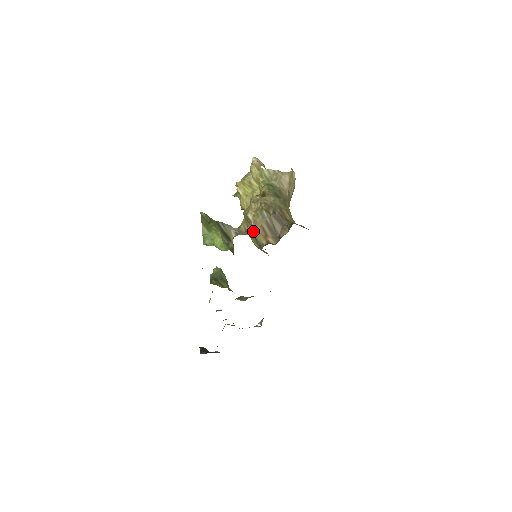
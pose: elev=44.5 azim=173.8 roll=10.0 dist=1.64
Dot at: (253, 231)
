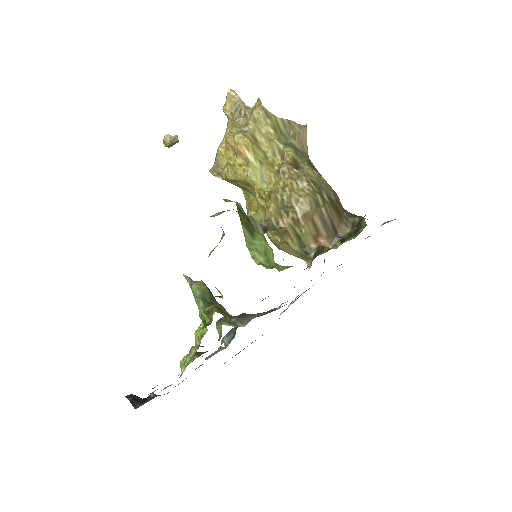
Dot at: (298, 228)
